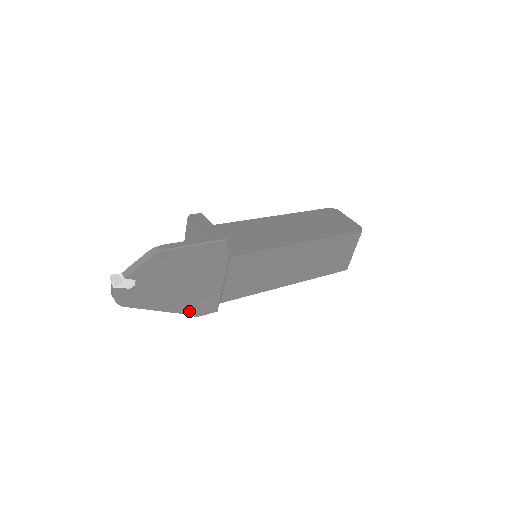
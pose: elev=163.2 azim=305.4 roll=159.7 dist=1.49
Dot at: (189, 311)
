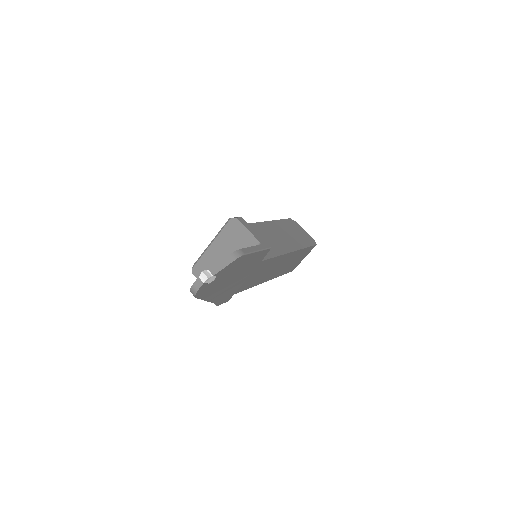
Dot at: (218, 301)
